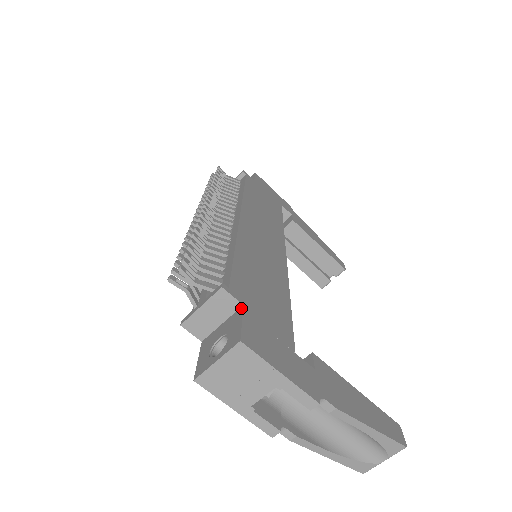
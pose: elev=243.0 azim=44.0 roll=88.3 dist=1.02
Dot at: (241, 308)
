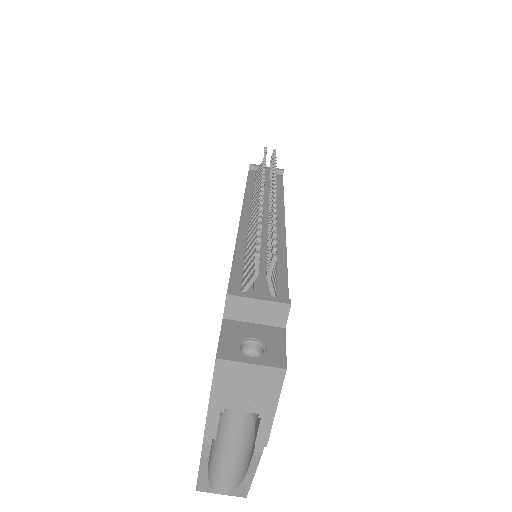
Dot at: (283, 329)
